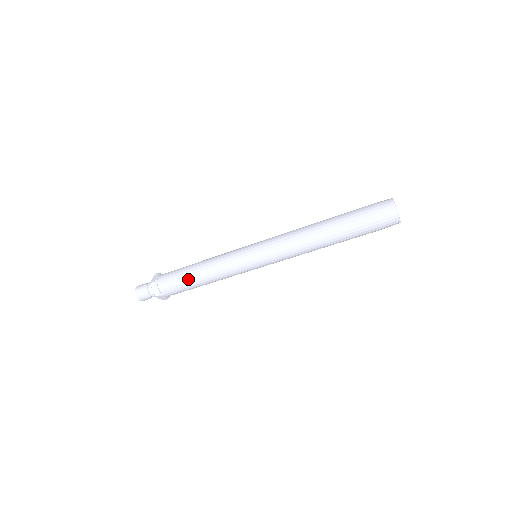
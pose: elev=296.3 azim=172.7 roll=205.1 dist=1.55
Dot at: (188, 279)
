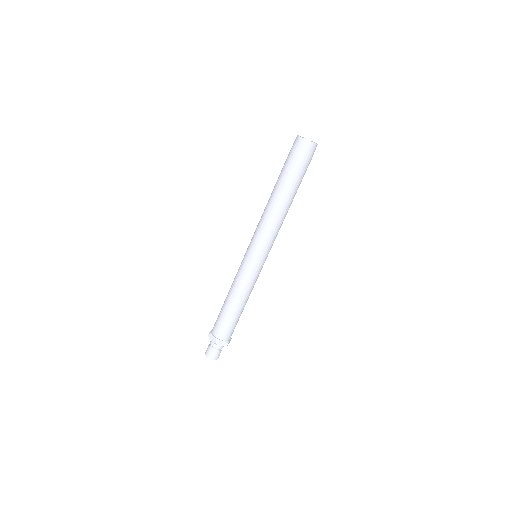
Dot at: (234, 315)
